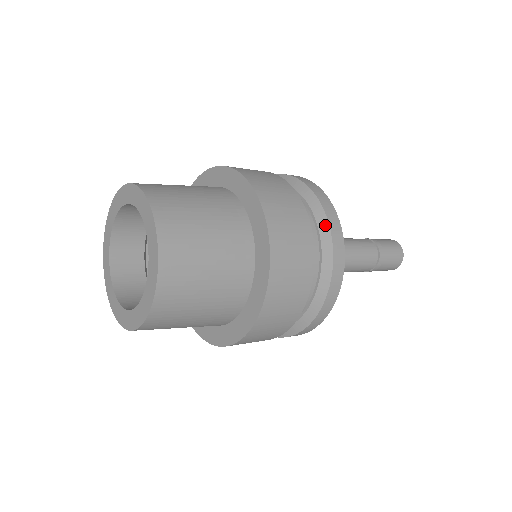
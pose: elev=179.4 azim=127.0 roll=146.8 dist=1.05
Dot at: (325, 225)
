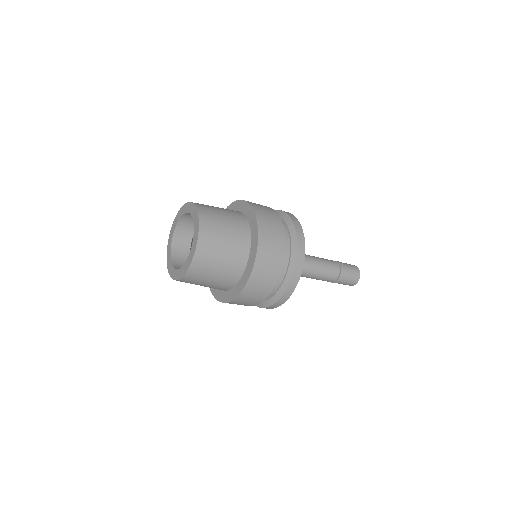
Dot at: (293, 231)
